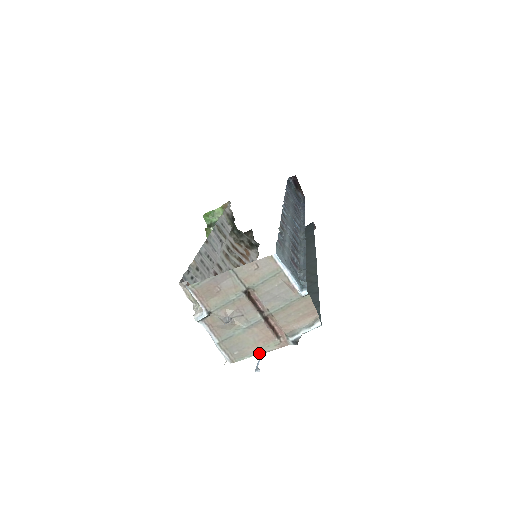
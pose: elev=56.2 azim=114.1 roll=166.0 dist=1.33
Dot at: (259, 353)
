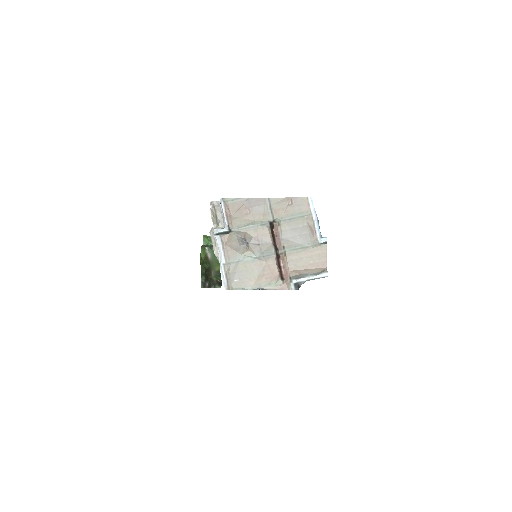
Dot at: (258, 288)
